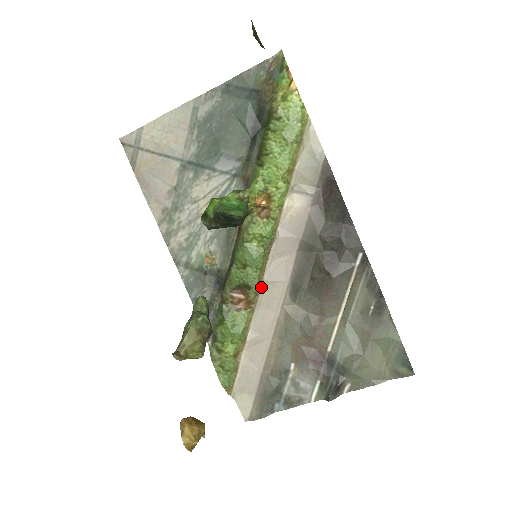
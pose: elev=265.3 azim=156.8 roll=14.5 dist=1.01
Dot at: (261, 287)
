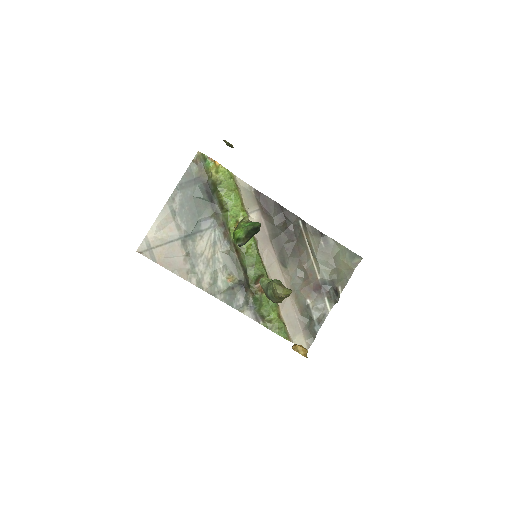
Dot at: (267, 272)
